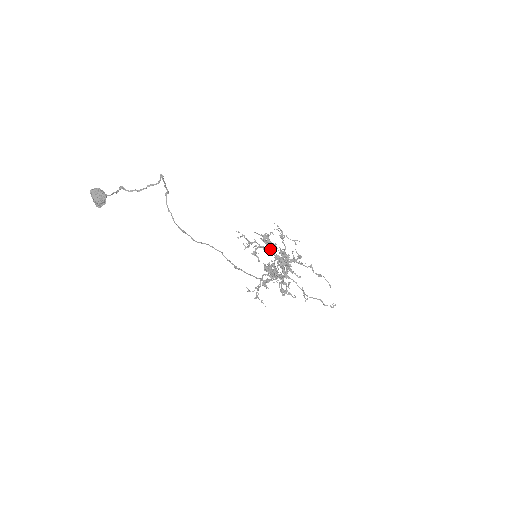
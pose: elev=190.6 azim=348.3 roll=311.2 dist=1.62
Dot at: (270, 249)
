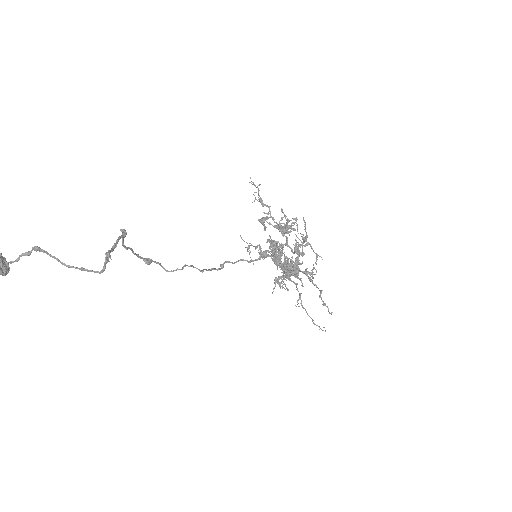
Dot at: (284, 233)
